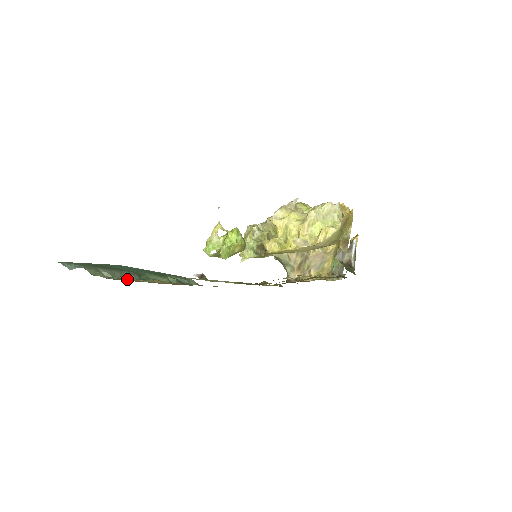
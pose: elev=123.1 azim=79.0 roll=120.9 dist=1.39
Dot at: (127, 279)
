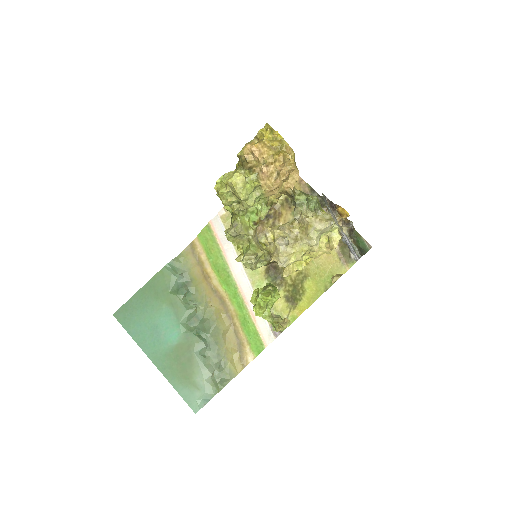
Dot at: (208, 353)
